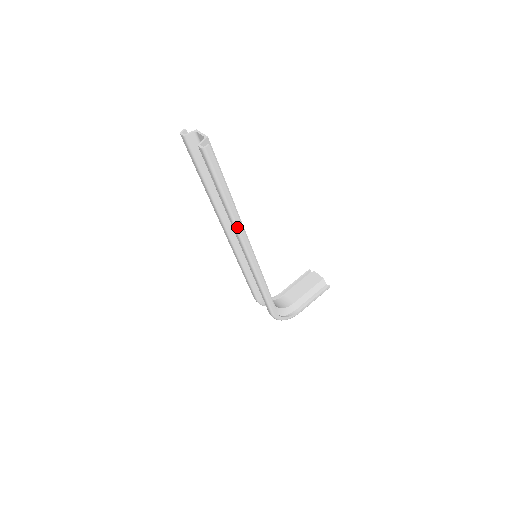
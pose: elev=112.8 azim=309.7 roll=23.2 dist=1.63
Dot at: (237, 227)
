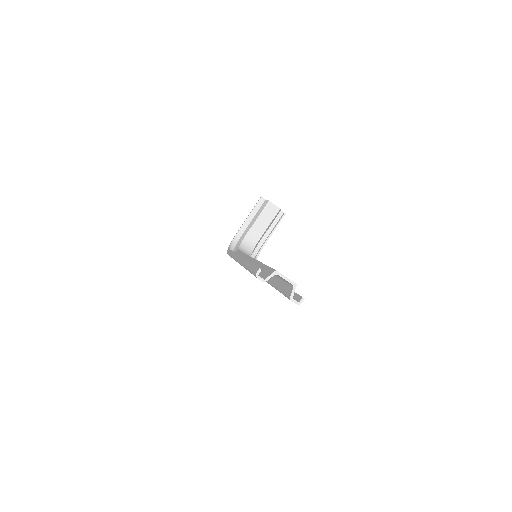
Dot at: occluded
